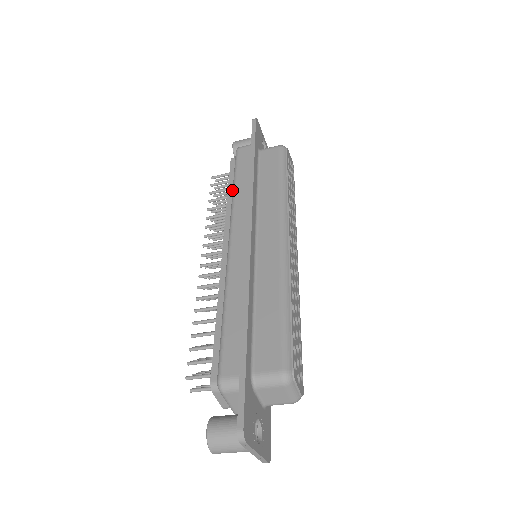
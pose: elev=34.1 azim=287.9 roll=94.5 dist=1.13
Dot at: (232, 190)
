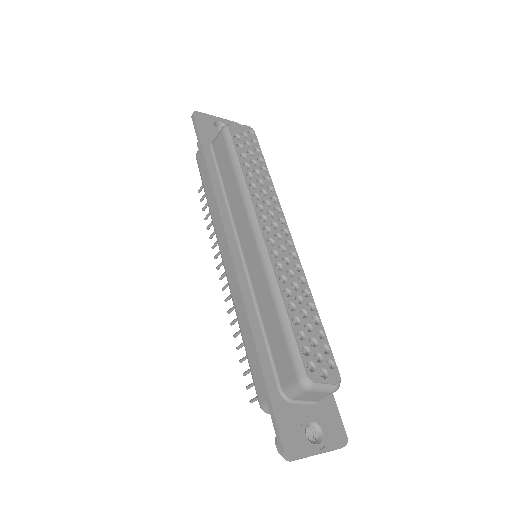
Dot at: occluded
